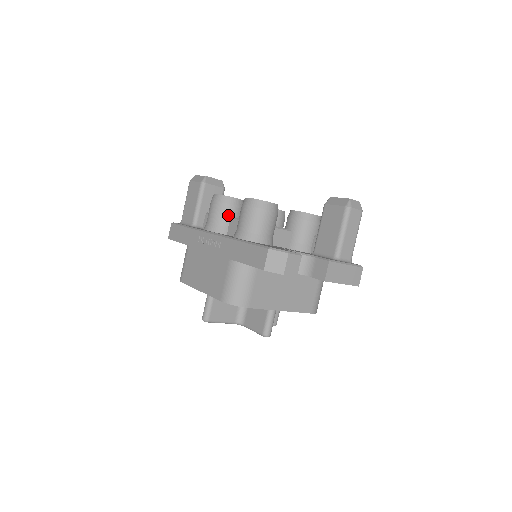
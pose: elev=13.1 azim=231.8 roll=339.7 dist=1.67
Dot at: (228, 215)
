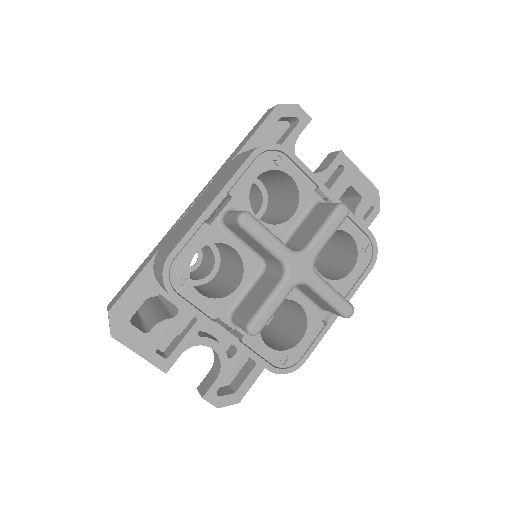
Dot at: occluded
